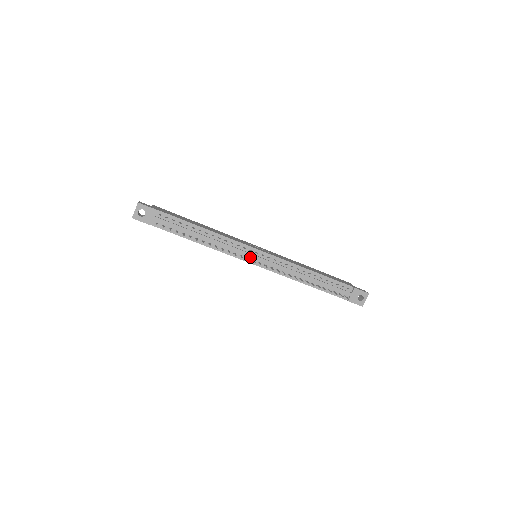
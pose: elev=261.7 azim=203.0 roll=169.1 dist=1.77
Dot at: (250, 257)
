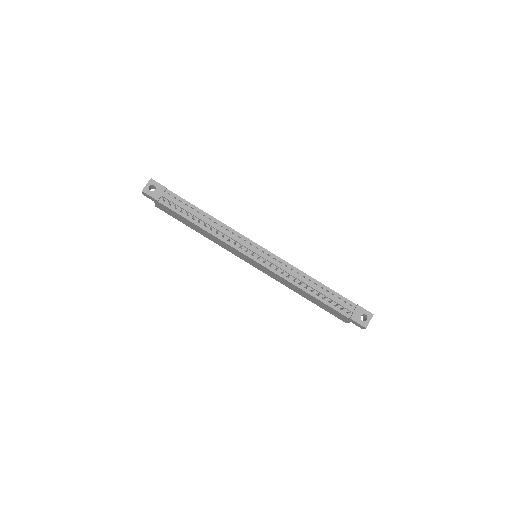
Dot at: (249, 251)
